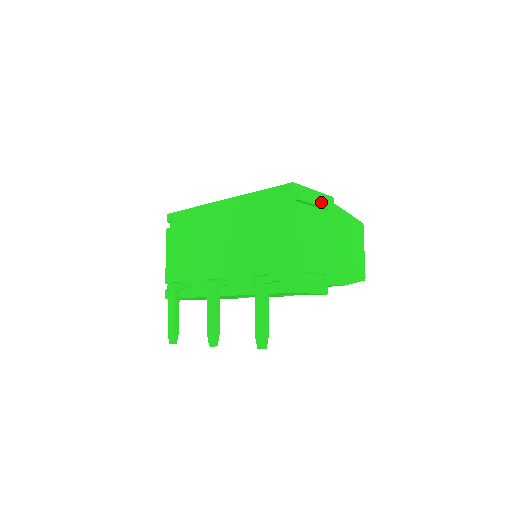
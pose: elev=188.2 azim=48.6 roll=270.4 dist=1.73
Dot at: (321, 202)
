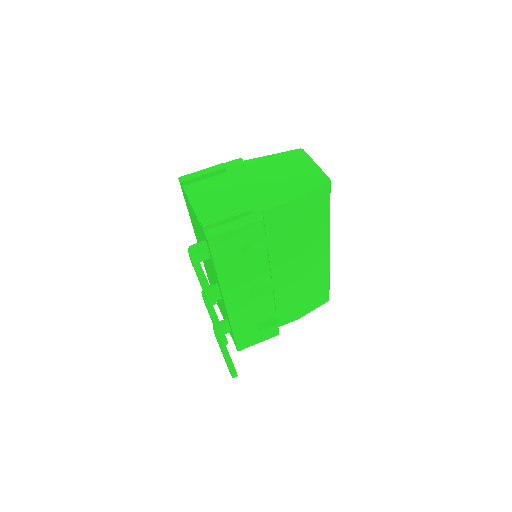
Dot at: (212, 169)
